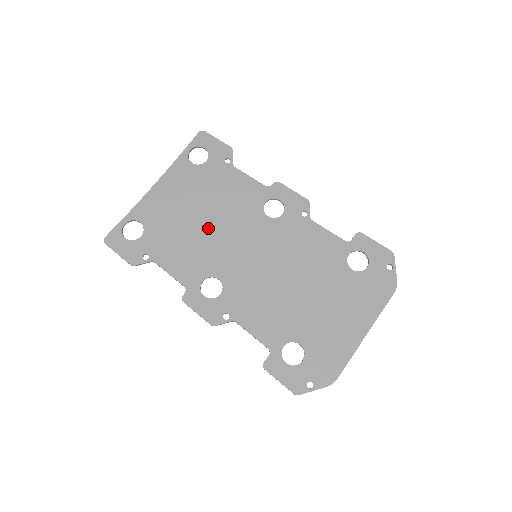
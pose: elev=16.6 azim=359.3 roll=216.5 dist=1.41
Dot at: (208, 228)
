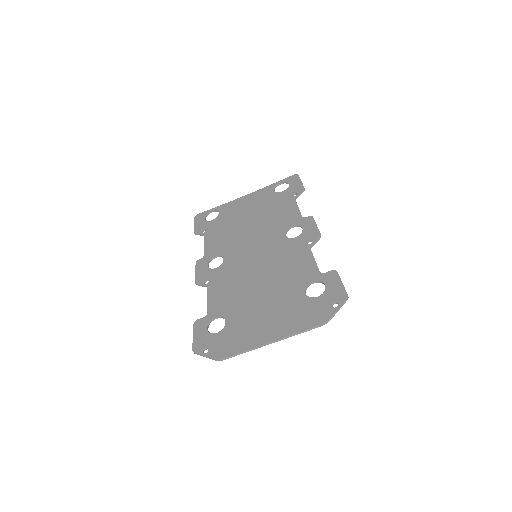
Dot at: (247, 229)
